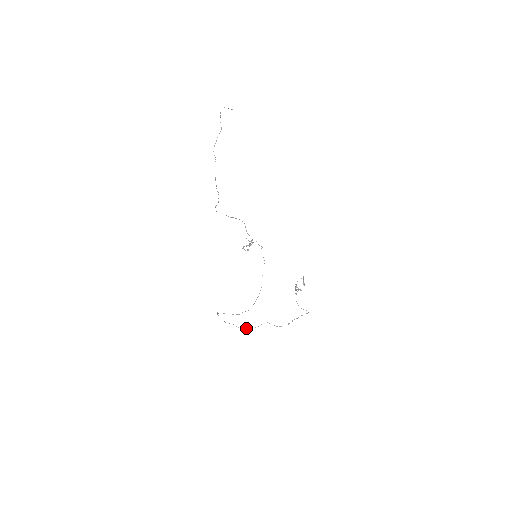
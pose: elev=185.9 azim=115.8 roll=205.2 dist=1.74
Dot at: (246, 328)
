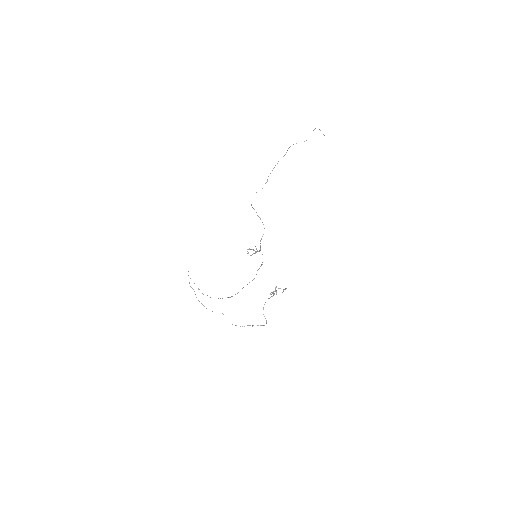
Dot at: occluded
